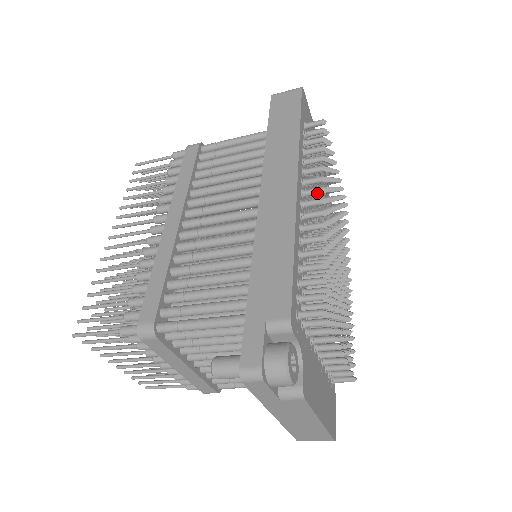
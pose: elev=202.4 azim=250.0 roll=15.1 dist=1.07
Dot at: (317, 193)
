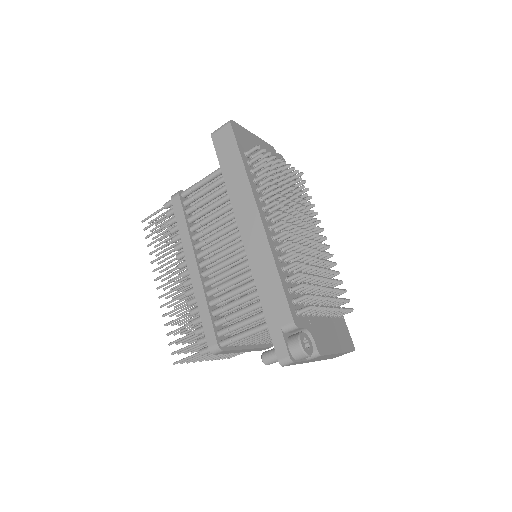
Dot at: occluded
